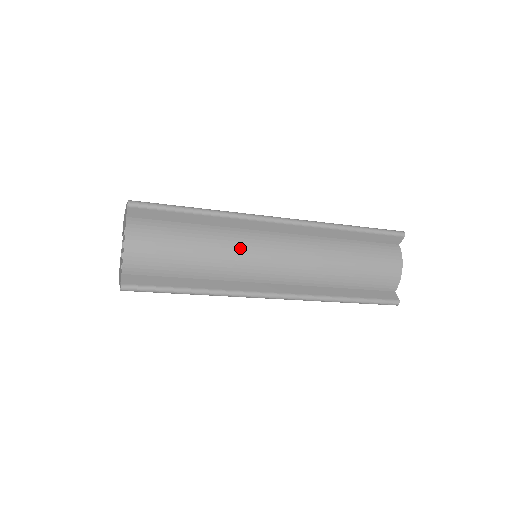
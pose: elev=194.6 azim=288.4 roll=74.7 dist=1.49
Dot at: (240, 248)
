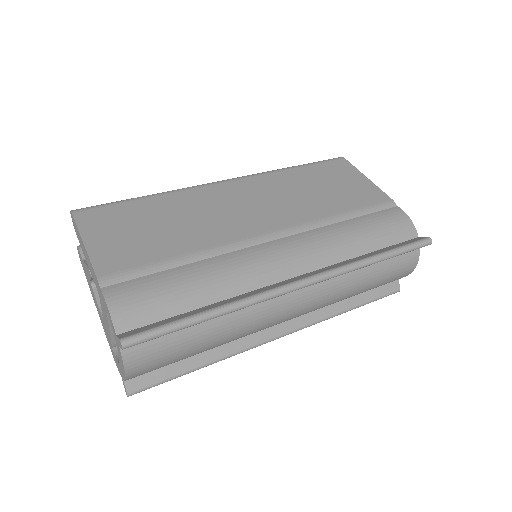
Dot at: (255, 323)
